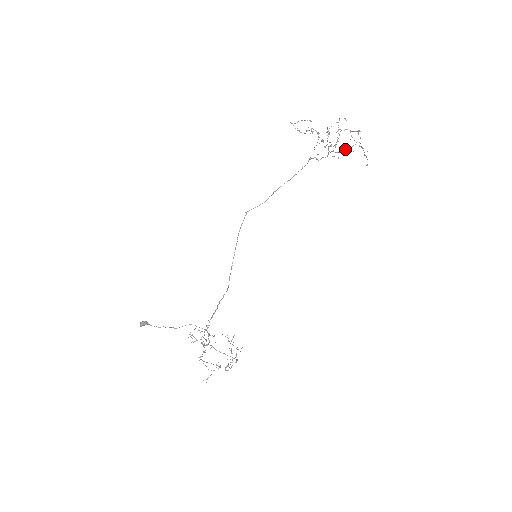
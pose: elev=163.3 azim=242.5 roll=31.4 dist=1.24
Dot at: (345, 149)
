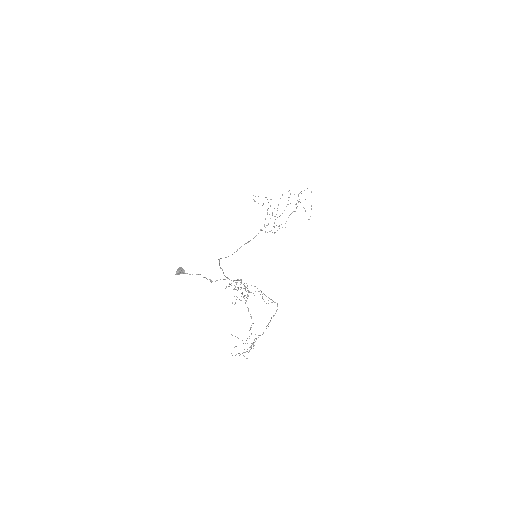
Dot at: (292, 212)
